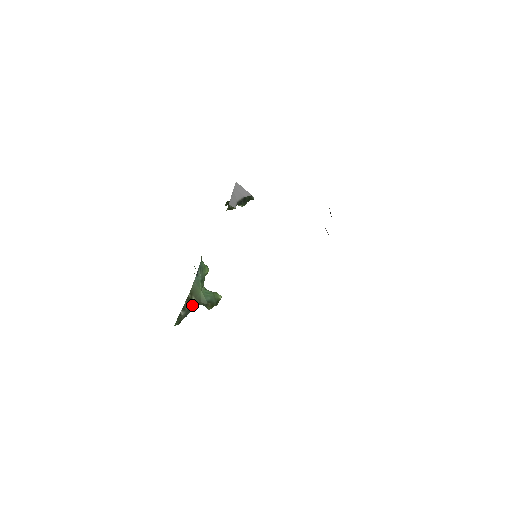
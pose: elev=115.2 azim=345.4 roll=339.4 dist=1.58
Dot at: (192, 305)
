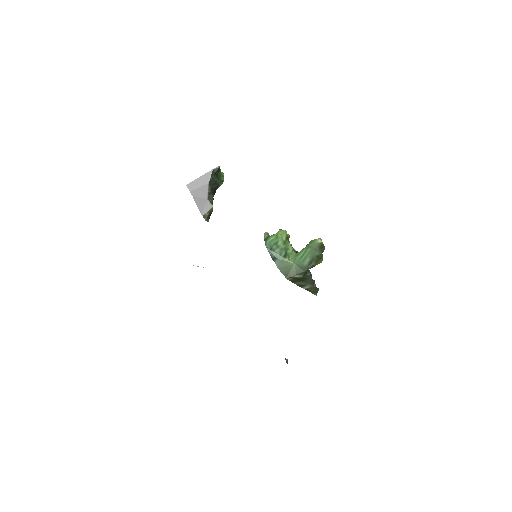
Dot at: (303, 278)
